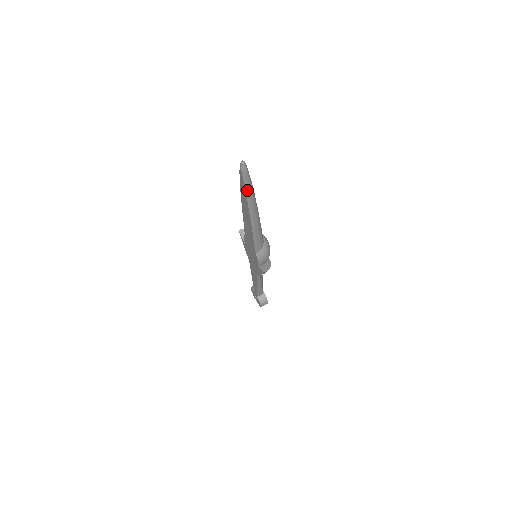
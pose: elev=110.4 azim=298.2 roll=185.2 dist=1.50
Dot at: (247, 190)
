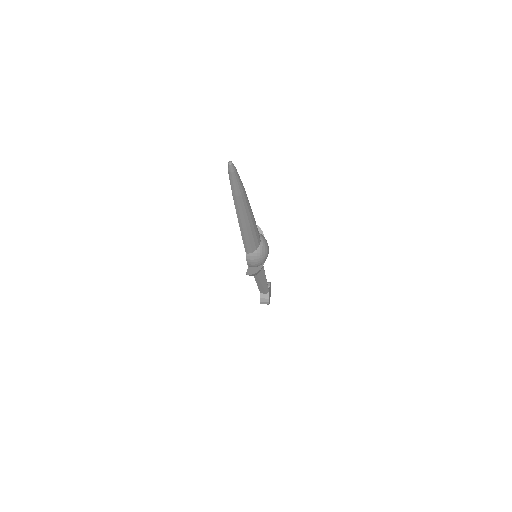
Dot at: (233, 191)
